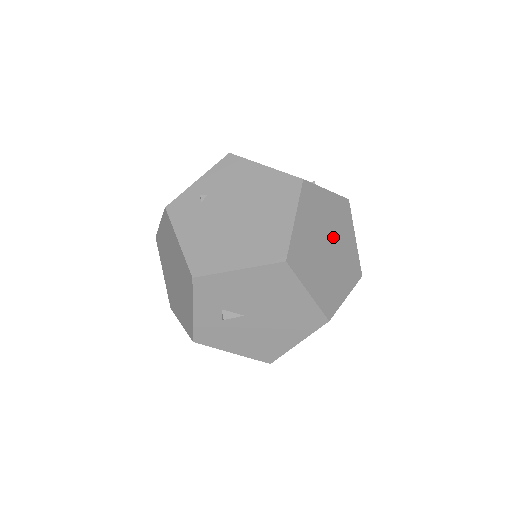
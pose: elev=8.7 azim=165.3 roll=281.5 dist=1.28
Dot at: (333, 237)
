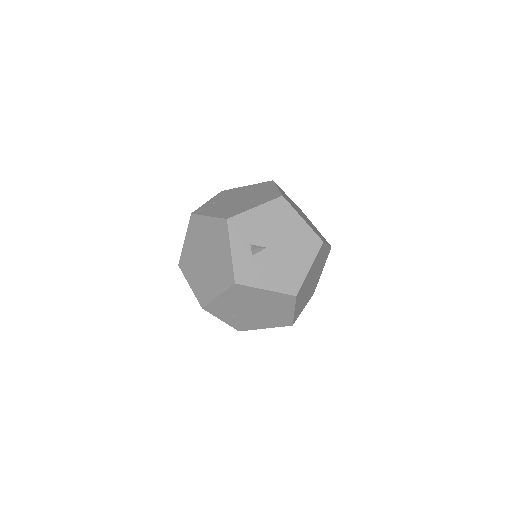
Dot at: (303, 215)
